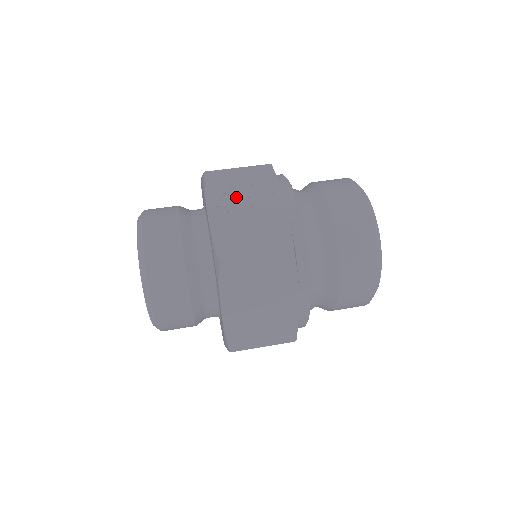
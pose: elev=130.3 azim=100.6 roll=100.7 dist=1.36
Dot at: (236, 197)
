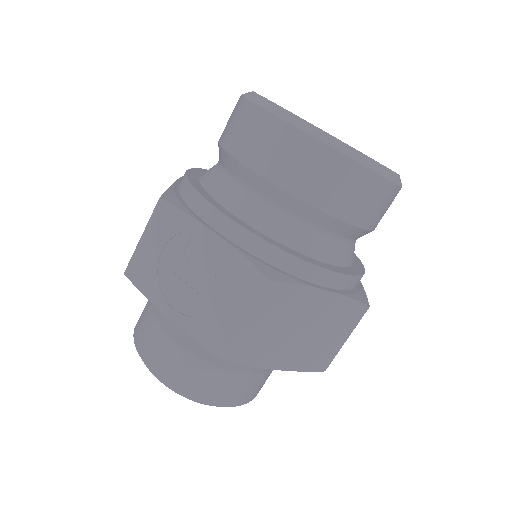
Dot at: (169, 273)
